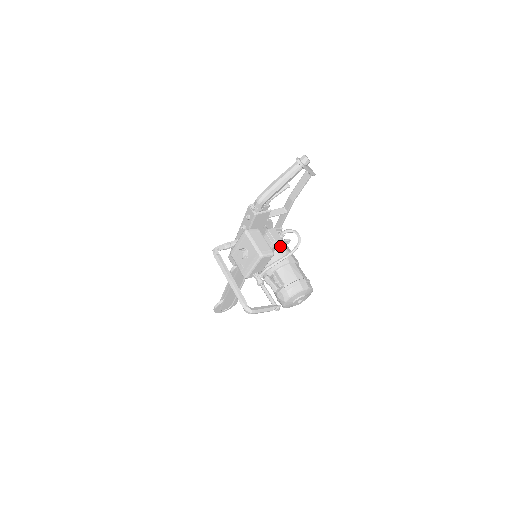
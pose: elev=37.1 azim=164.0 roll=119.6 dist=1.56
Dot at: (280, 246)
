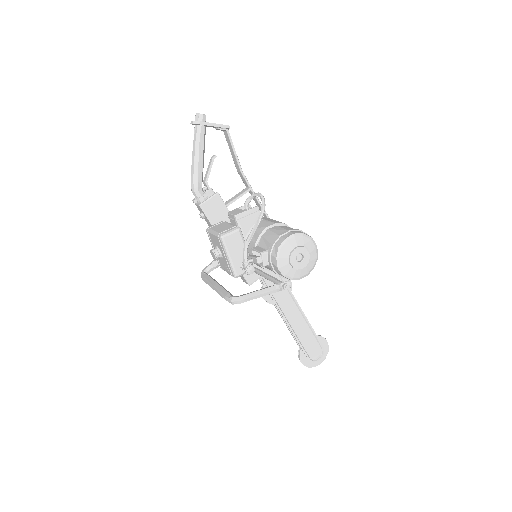
Dot at: (251, 220)
